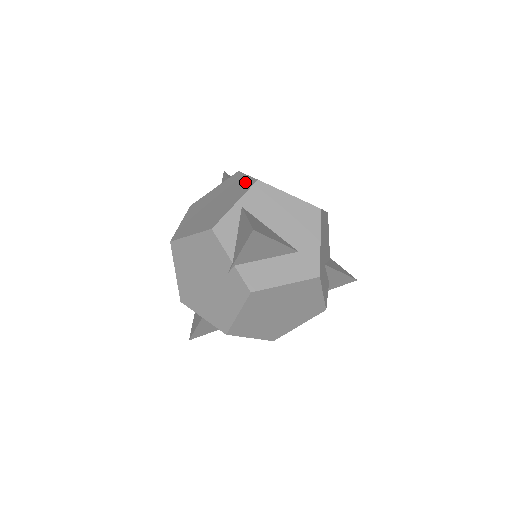
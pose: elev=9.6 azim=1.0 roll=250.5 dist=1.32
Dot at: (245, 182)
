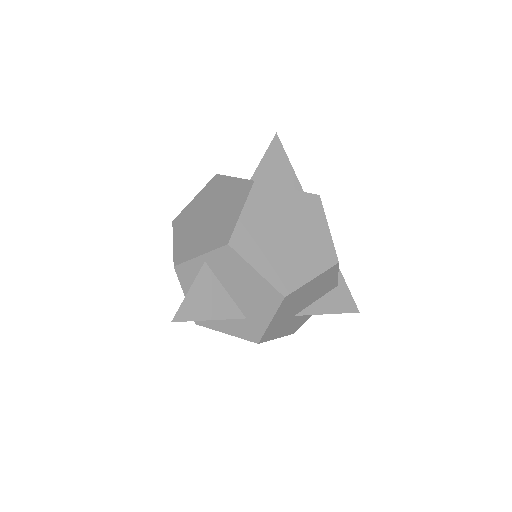
Dot at: (229, 226)
